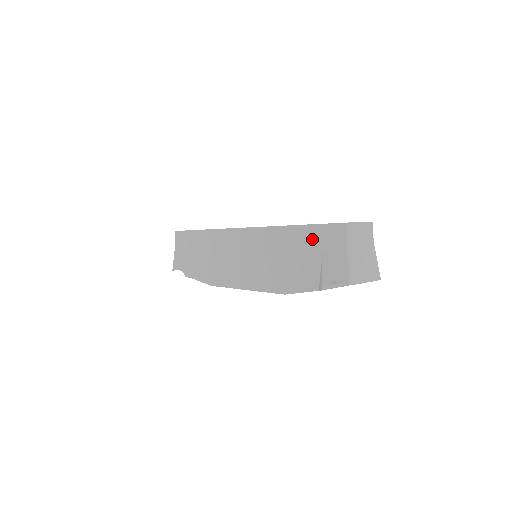
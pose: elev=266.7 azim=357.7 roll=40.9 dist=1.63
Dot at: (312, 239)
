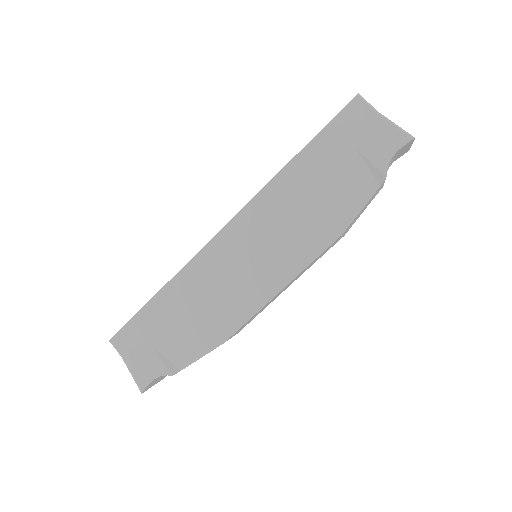
Dot at: (330, 146)
